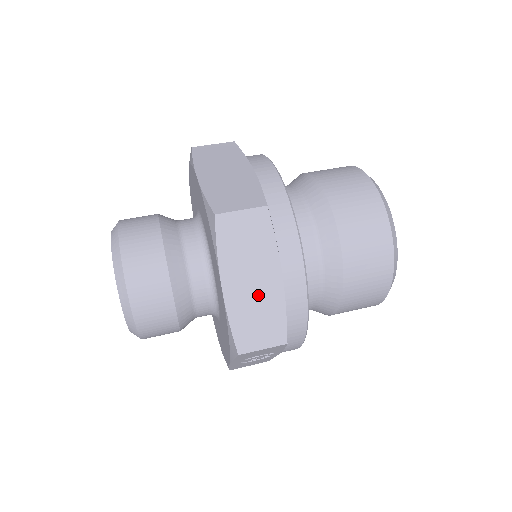
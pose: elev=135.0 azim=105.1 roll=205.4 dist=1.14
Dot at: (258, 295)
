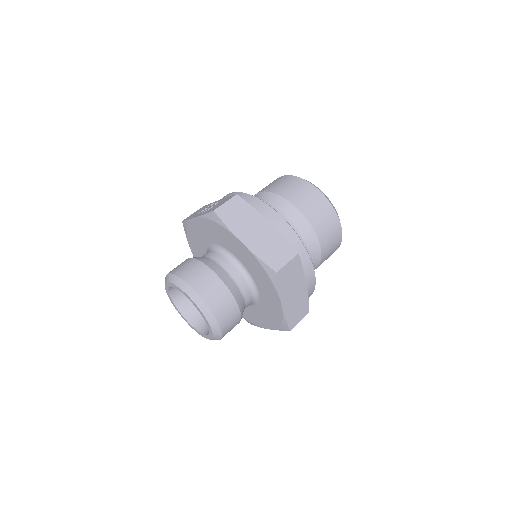
Dot at: (297, 299)
